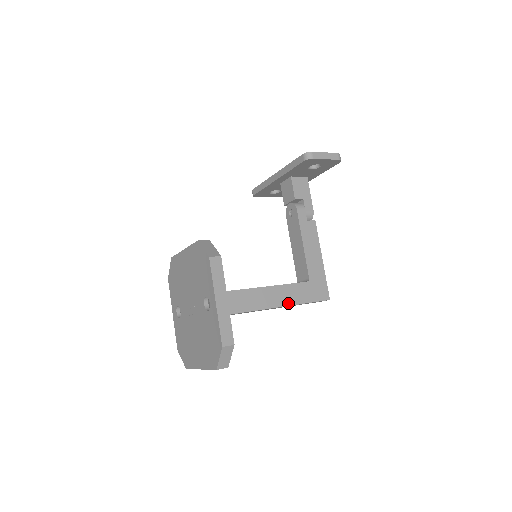
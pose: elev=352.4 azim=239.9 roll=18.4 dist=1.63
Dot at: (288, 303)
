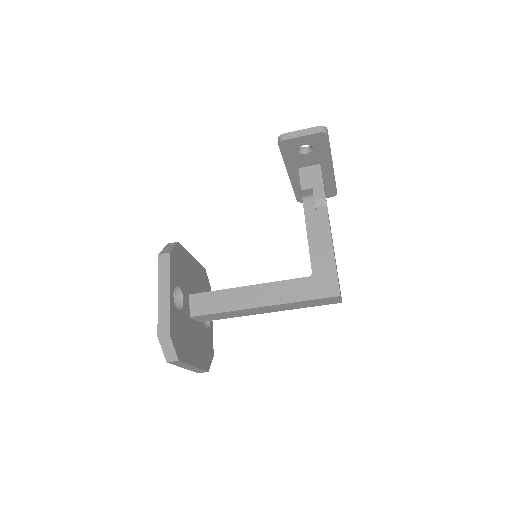
Dot at: (281, 301)
